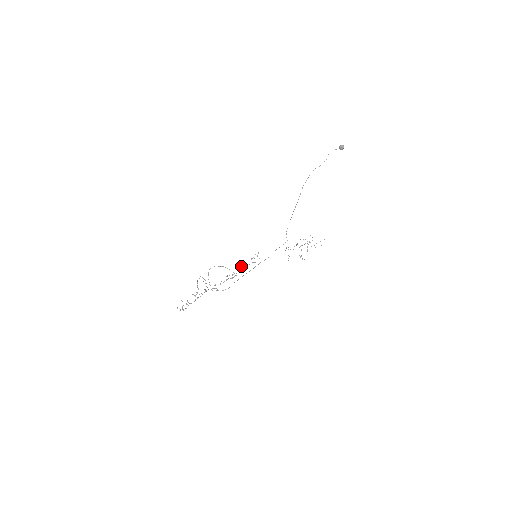
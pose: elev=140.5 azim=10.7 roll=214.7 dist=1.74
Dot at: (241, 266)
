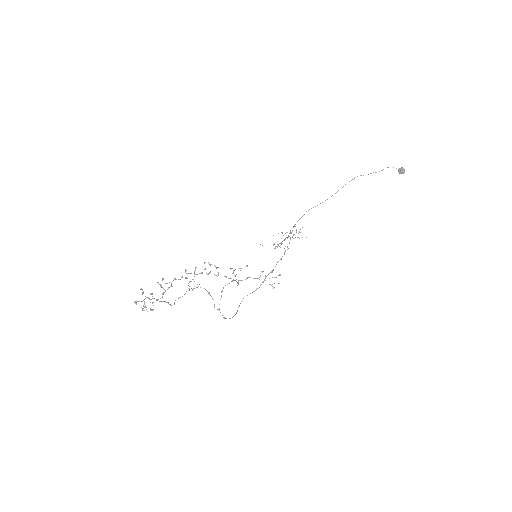
Dot at: occluded
